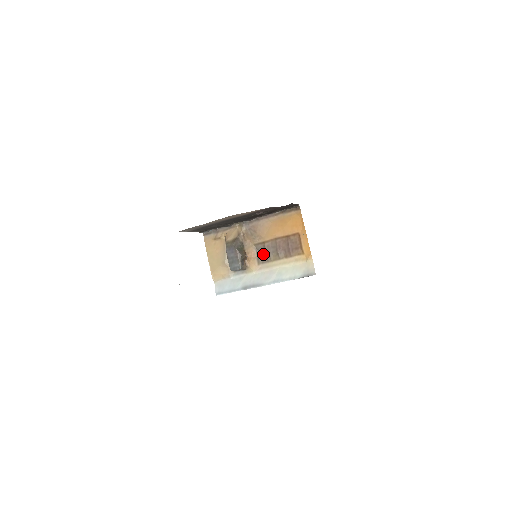
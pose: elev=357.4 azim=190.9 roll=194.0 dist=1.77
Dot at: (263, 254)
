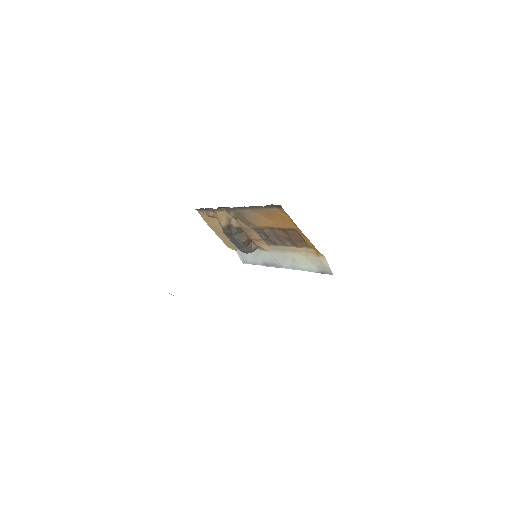
Dot at: (267, 238)
